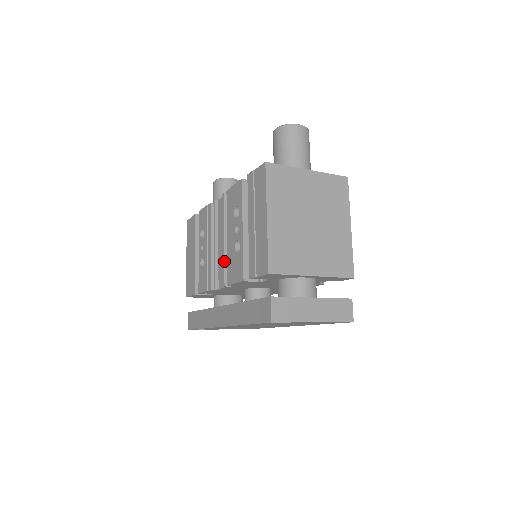
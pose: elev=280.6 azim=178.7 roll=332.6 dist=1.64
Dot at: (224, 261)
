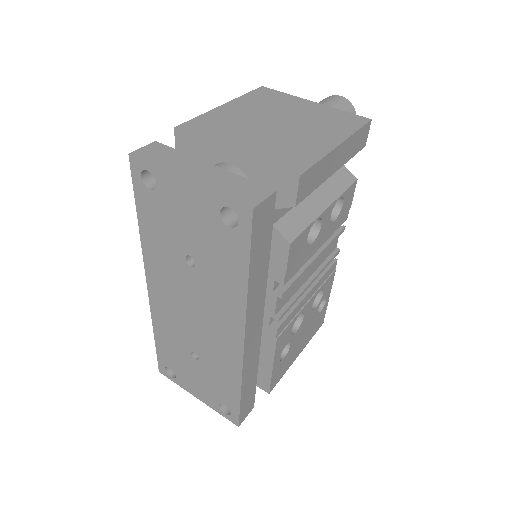
Dot at: occluded
